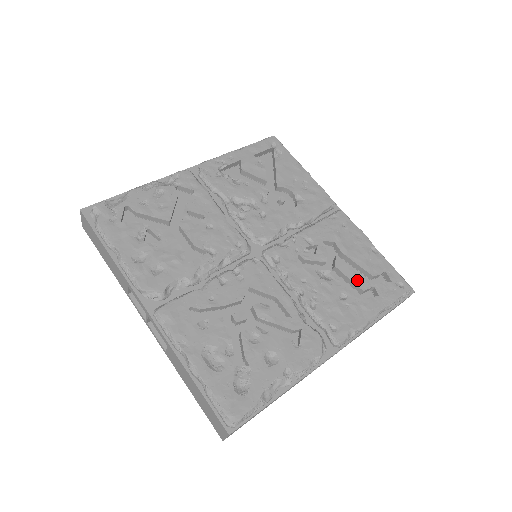
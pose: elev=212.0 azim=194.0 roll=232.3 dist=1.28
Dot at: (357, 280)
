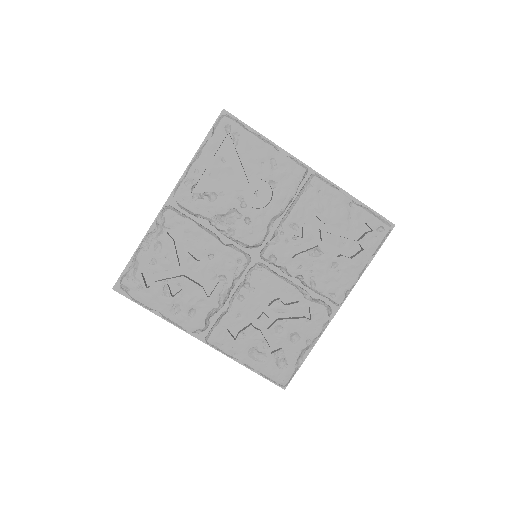
Dot at: (343, 244)
